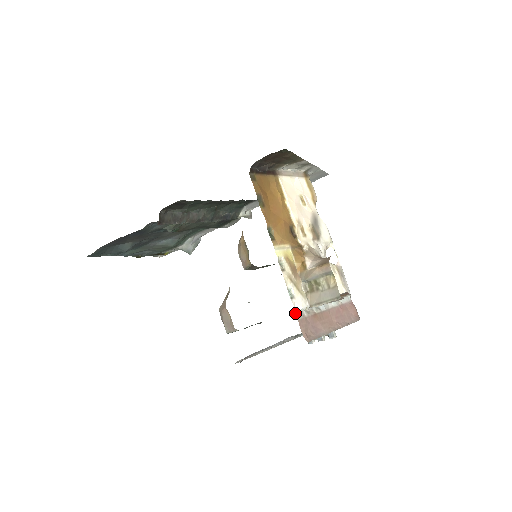
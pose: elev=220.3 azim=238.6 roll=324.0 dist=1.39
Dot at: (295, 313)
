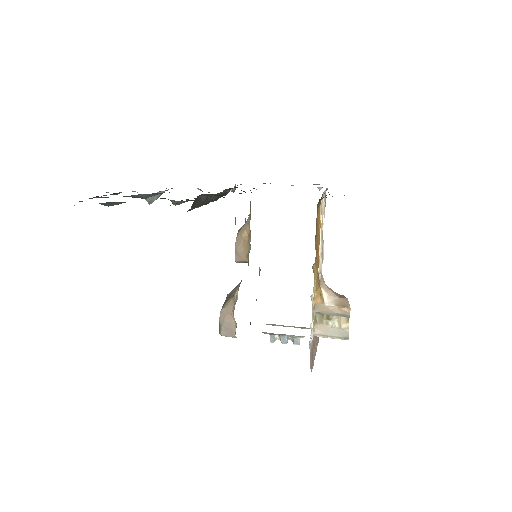
Dot at: (309, 345)
